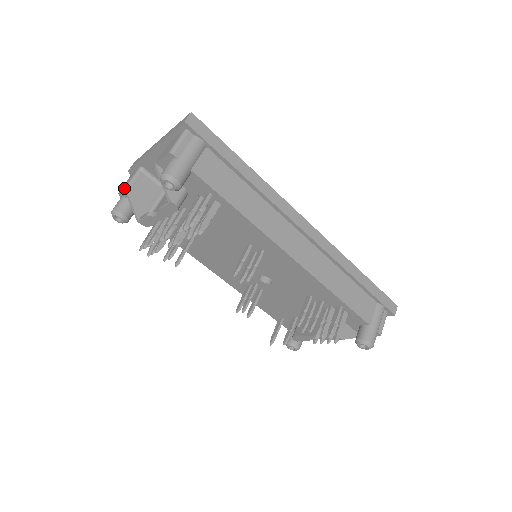
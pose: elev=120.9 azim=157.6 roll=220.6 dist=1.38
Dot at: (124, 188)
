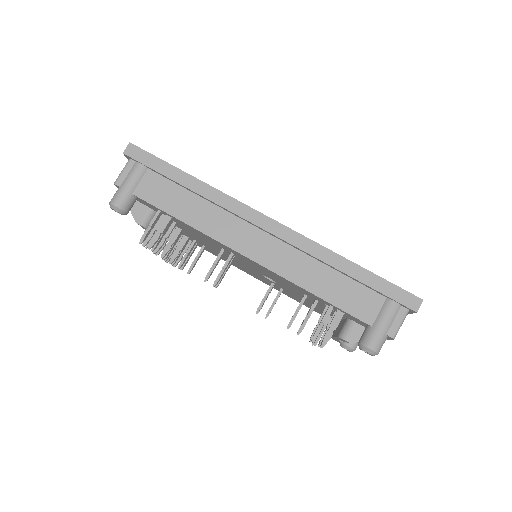
Dot at: occluded
